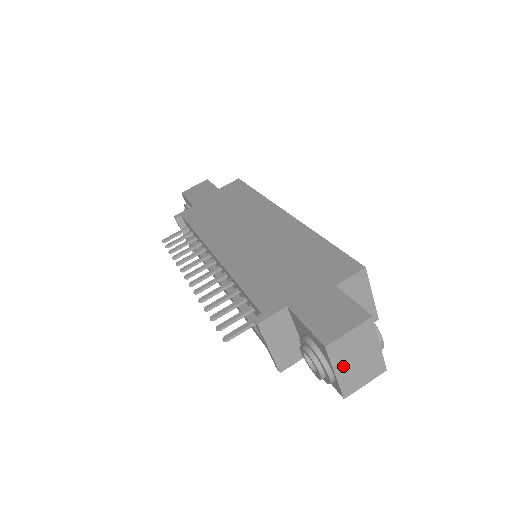
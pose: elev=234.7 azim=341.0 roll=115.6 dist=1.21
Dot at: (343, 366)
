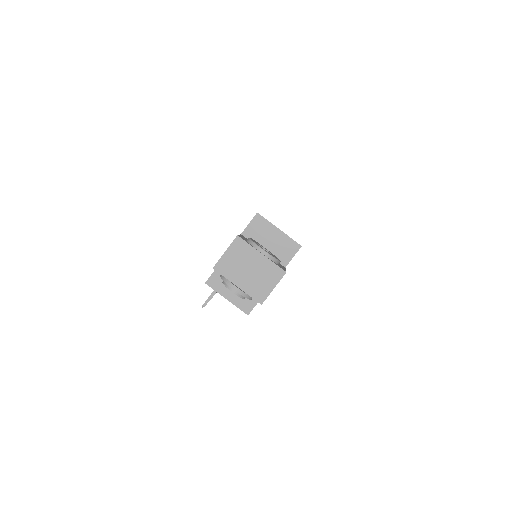
Dot at: (240, 279)
